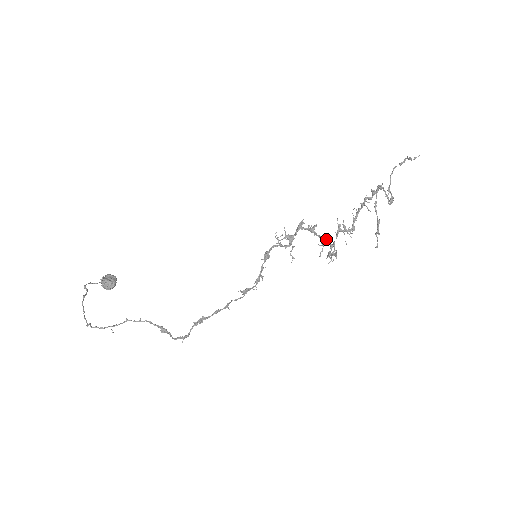
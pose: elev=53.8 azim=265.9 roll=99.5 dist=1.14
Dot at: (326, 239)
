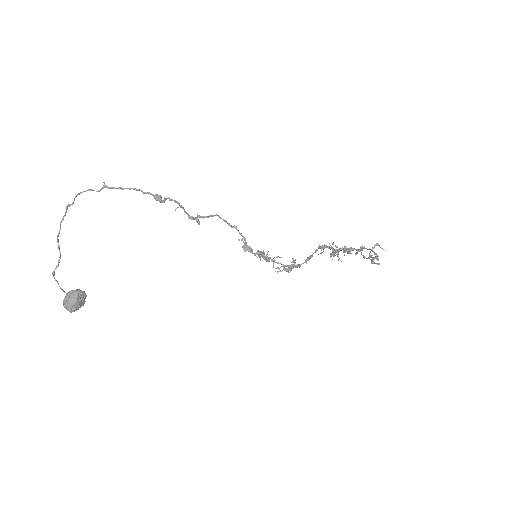
Dot at: (323, 245)
